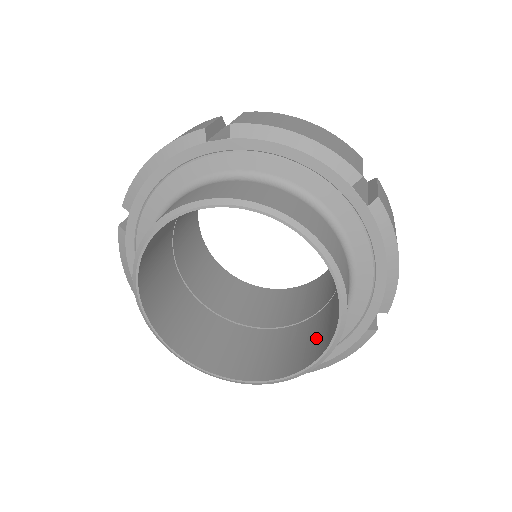
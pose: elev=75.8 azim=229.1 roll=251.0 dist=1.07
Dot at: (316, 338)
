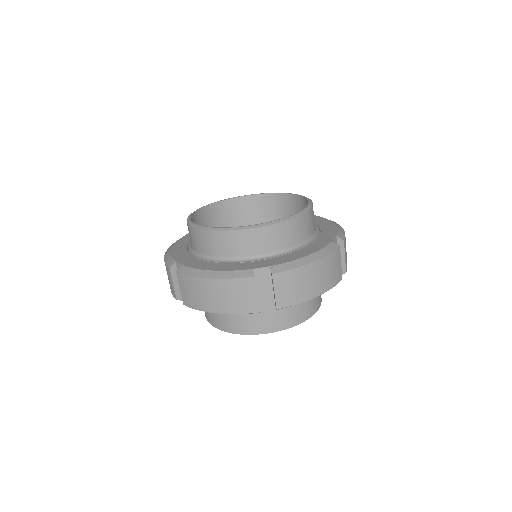
Dot at: occluded
